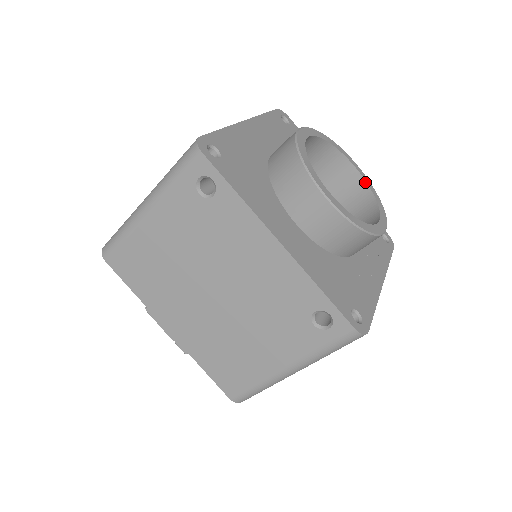
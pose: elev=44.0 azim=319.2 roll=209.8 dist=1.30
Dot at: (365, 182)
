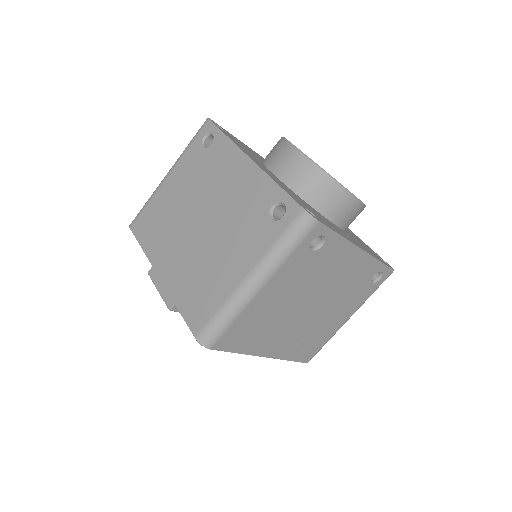
Dot at: occluded
